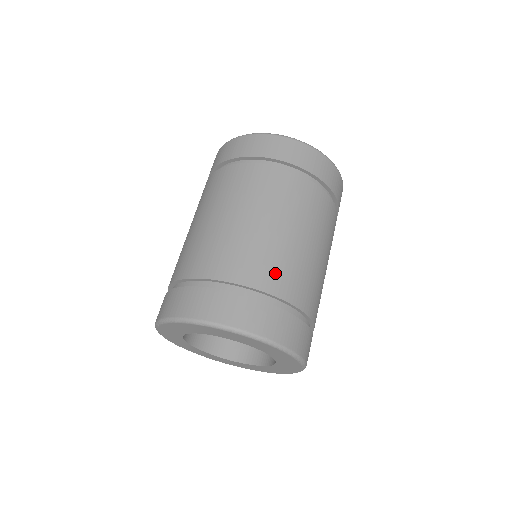
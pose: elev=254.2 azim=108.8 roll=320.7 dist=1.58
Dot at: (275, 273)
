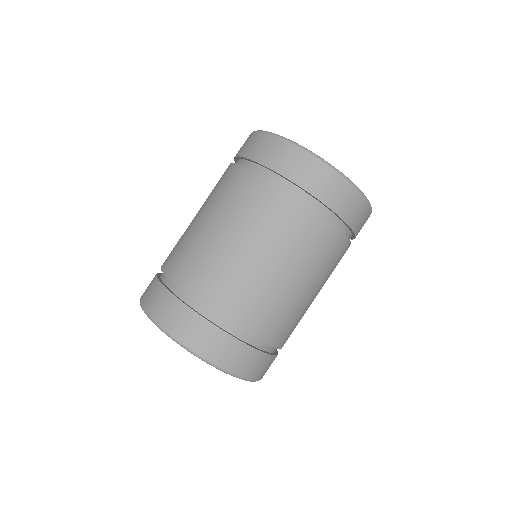
Dot at: (270, 322)
